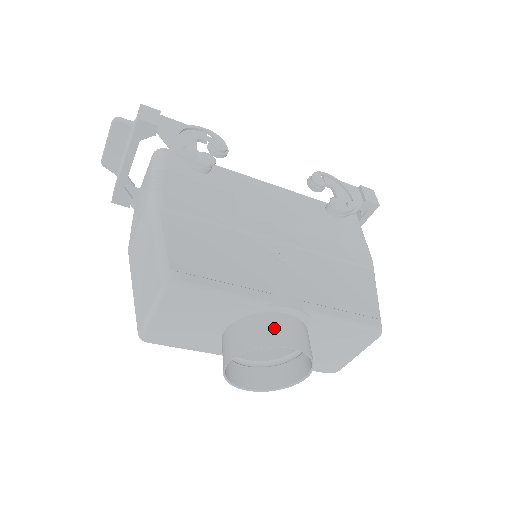
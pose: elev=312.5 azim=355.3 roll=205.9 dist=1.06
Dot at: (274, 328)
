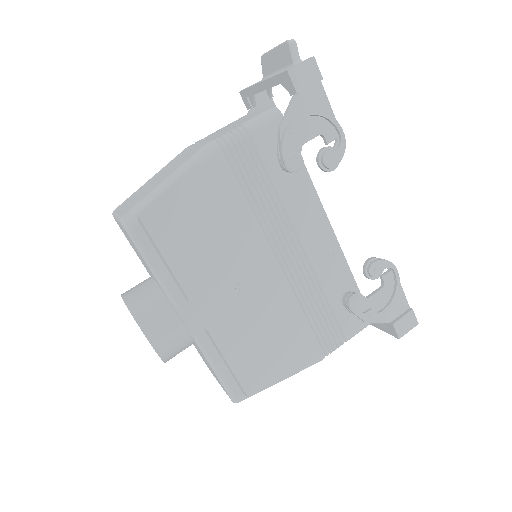
Dot at: (160, 321)
